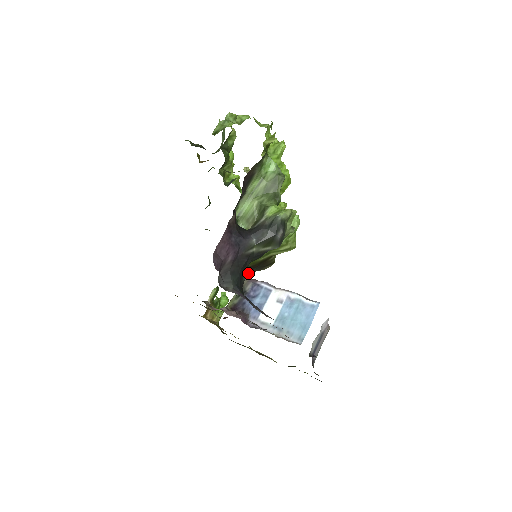
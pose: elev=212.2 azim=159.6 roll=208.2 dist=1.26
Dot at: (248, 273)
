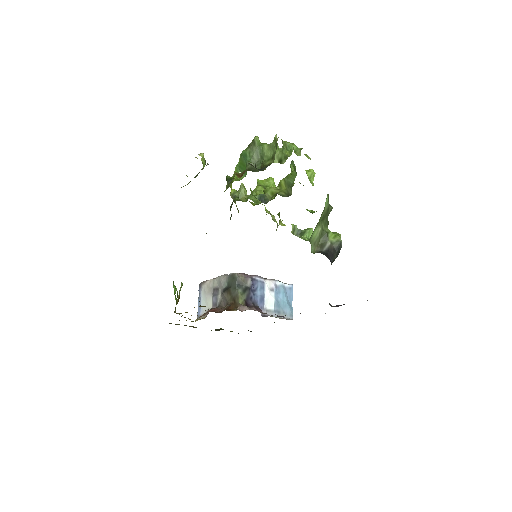
Dot at: occluded
